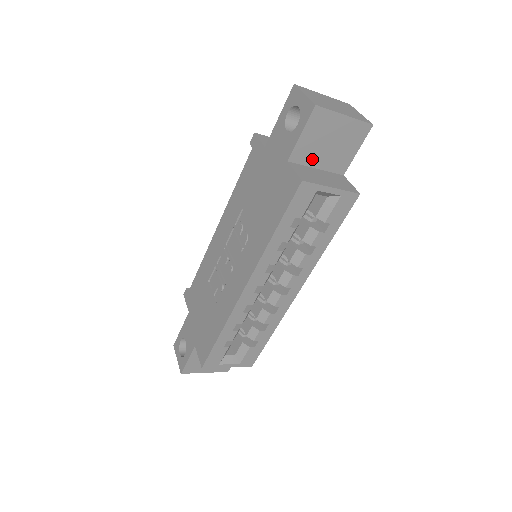
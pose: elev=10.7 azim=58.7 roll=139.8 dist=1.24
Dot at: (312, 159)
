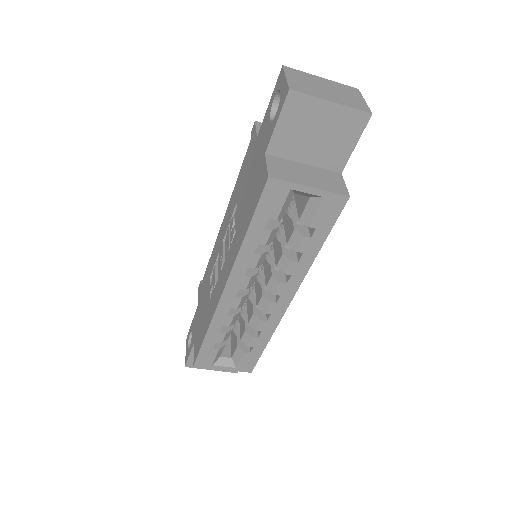
Dot at: (296, 152)
